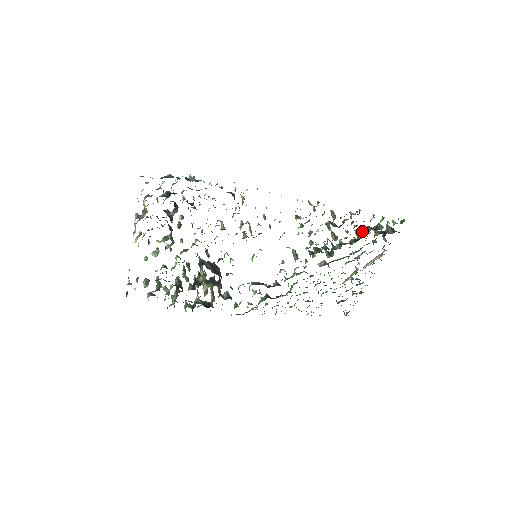
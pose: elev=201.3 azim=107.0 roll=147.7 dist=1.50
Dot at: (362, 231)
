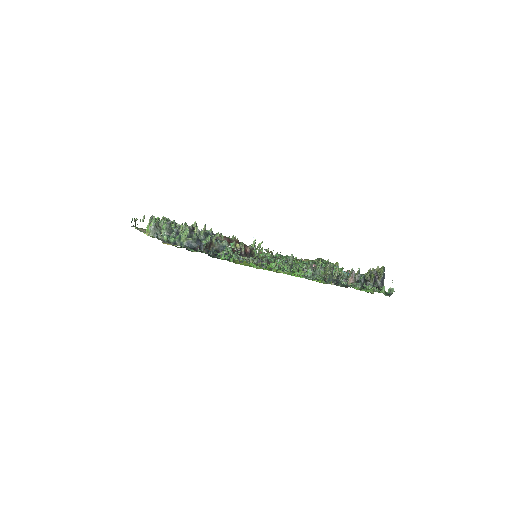
Dot at: (355, 278)
